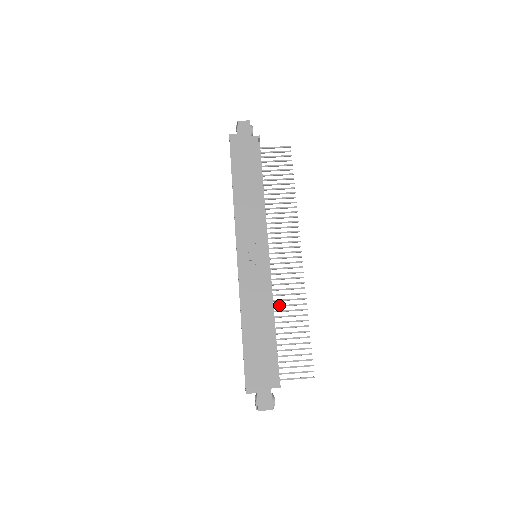
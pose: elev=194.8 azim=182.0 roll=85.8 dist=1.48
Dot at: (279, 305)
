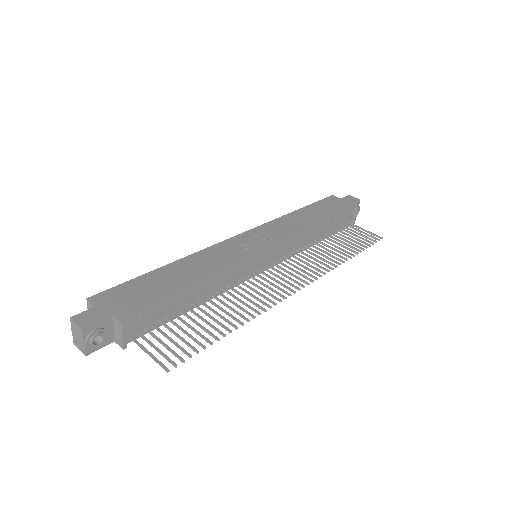
Dot at: occluded
